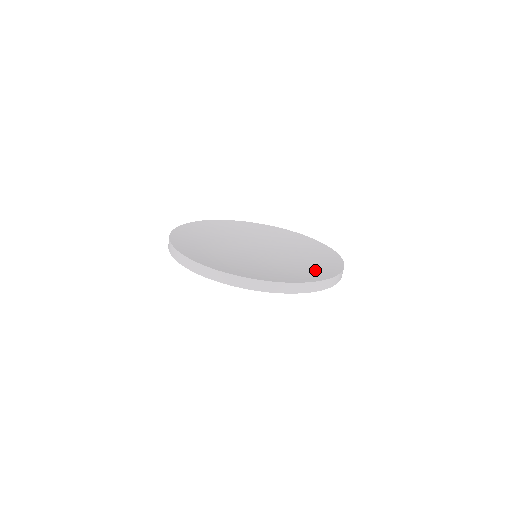
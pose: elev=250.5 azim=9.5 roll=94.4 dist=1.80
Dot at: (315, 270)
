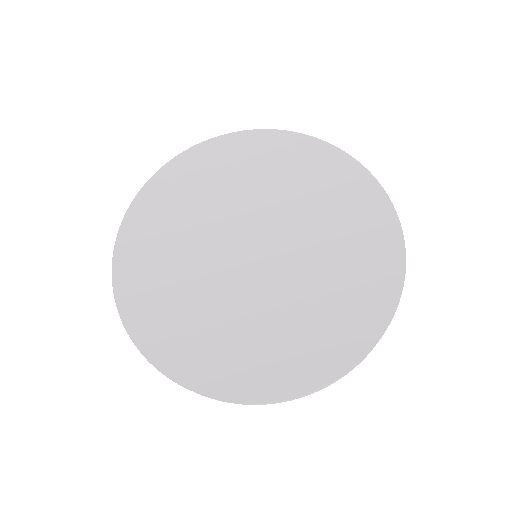
Dot at: (320, 341)
